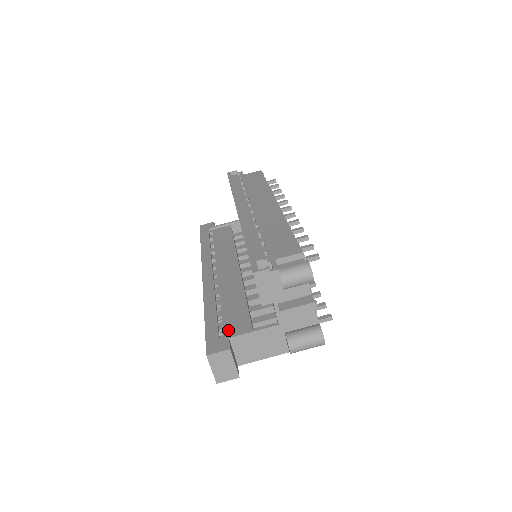
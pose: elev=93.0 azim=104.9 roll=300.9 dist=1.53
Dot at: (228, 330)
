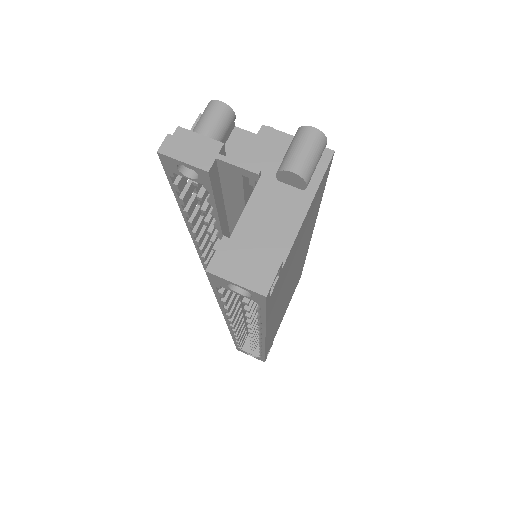
Dot at: occluded
